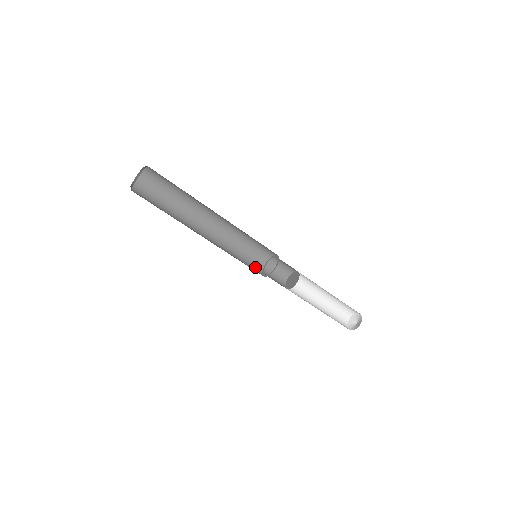
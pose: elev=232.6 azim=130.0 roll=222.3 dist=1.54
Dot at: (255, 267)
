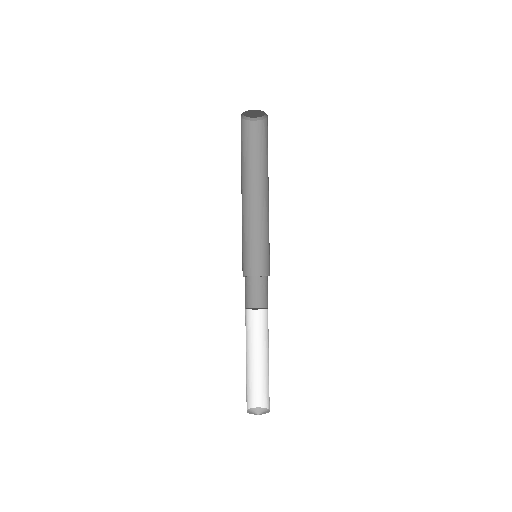
Dot at: occluded
